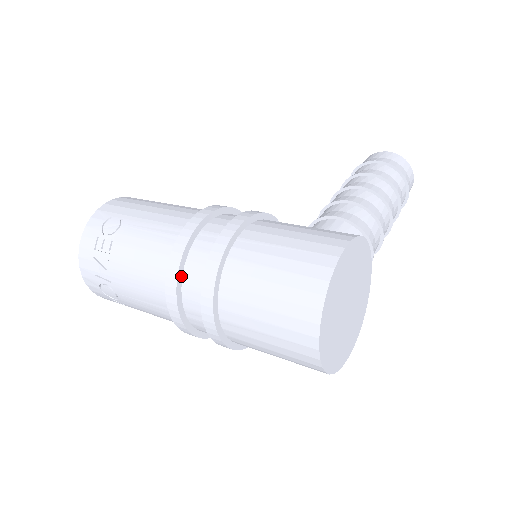
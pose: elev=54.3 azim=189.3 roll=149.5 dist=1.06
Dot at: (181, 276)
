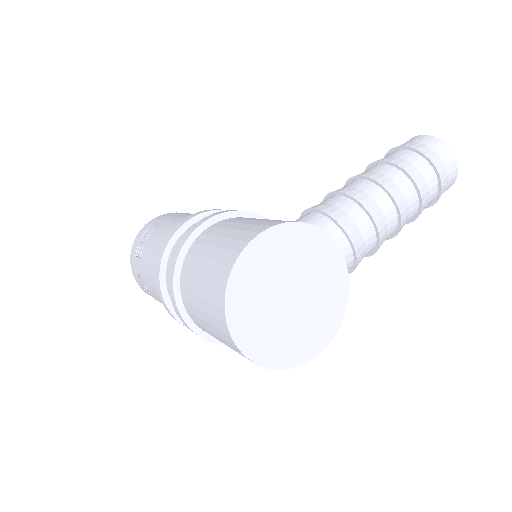
Dot at: (164, 272)
